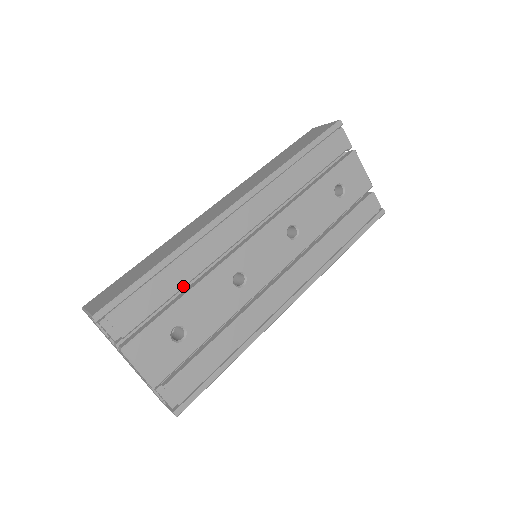
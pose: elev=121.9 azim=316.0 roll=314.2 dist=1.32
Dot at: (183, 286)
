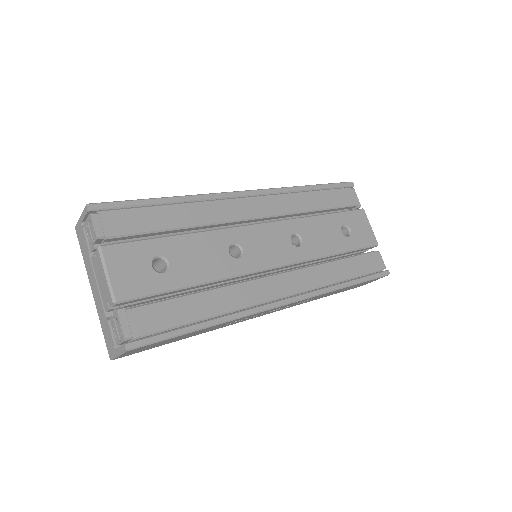
Dot at: (180, 227)
